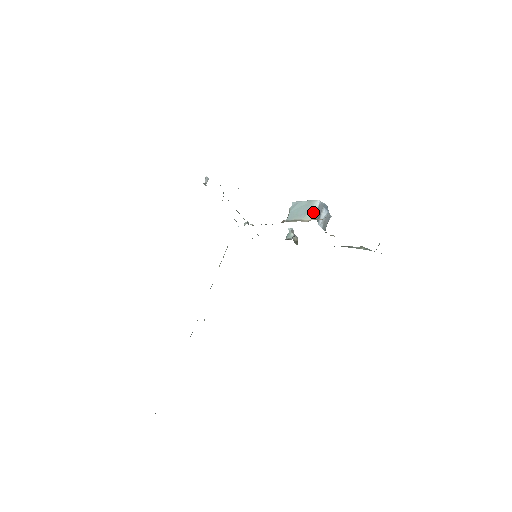
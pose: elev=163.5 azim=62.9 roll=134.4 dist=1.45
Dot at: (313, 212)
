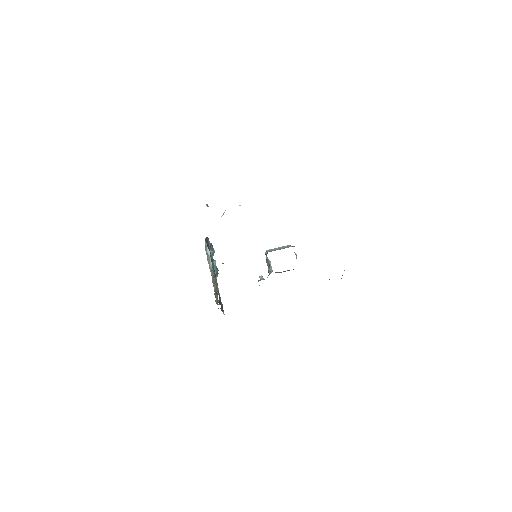
Dot at: (291, 246)
